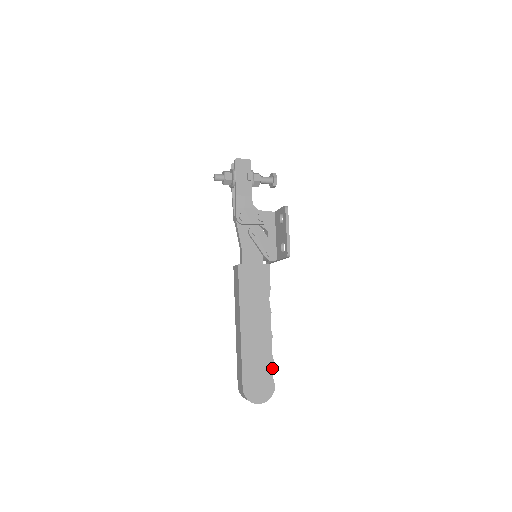
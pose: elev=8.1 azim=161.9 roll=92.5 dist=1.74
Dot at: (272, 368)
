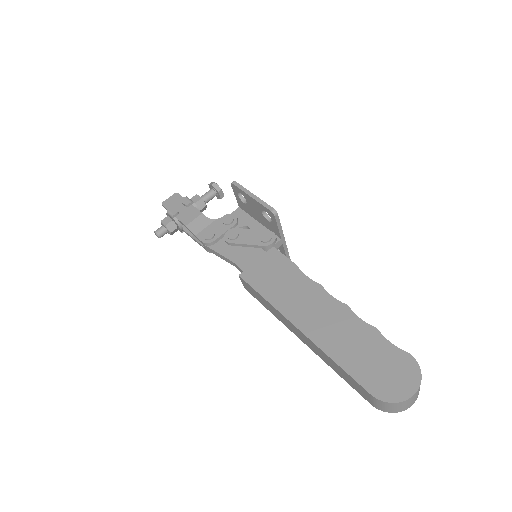
Dot at: (384, 338)
